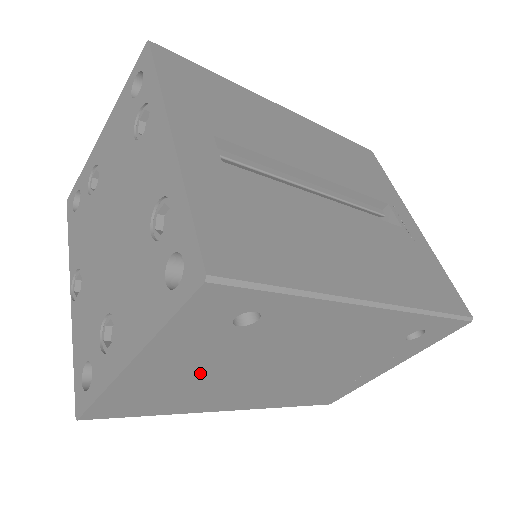
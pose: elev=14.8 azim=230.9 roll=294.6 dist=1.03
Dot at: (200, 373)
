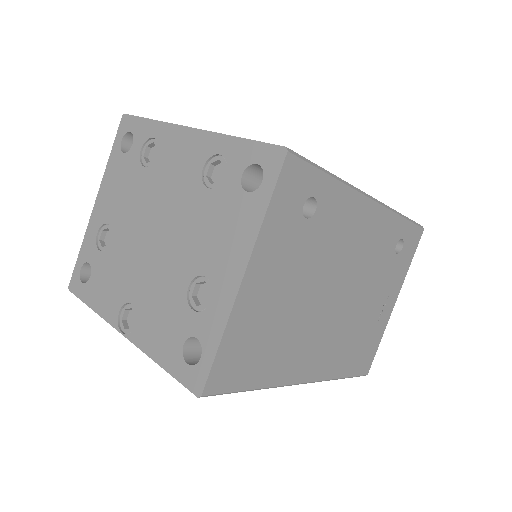
Dot at: (285, 299)
